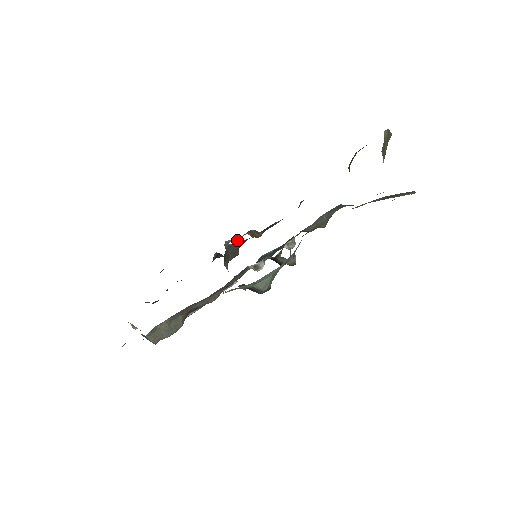
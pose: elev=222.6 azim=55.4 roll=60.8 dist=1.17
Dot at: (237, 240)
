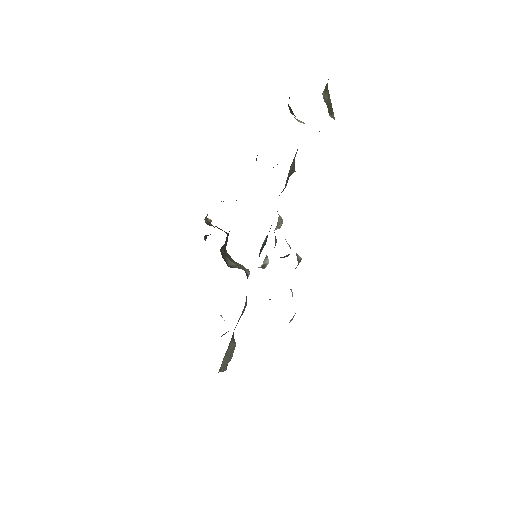
Dot at: occluded
